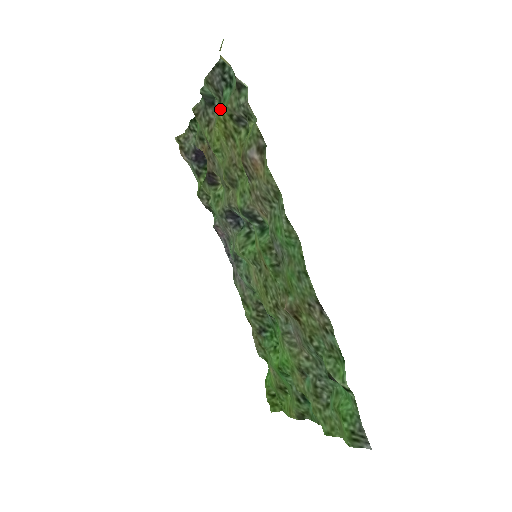
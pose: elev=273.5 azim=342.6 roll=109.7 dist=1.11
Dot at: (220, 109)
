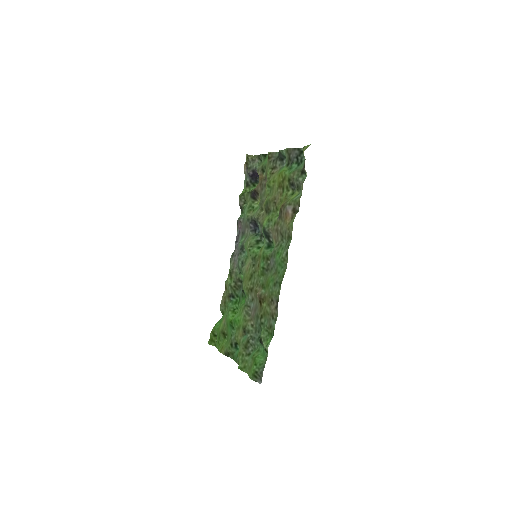
Dot at: (286, 171)
